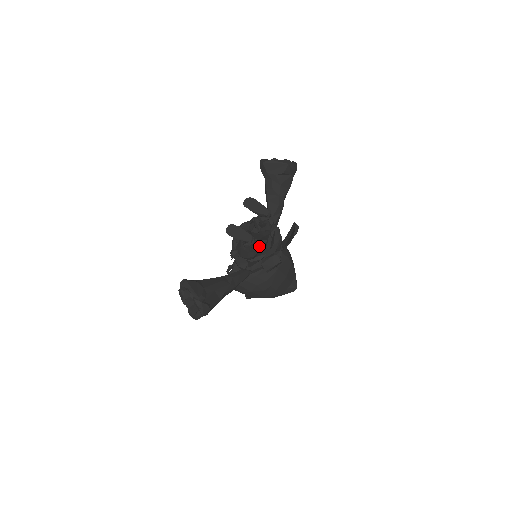
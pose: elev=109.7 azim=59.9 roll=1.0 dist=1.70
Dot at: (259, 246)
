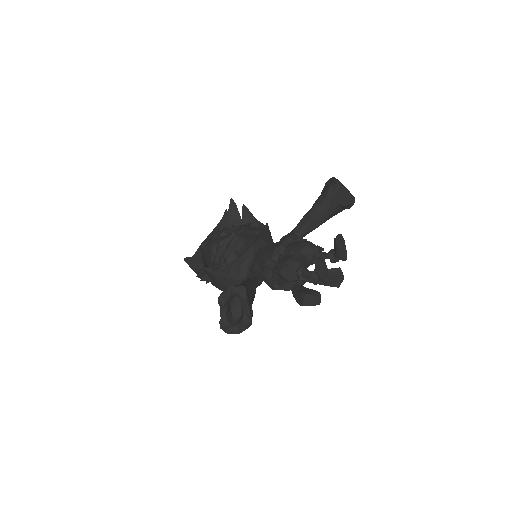
Dot at: occluded
